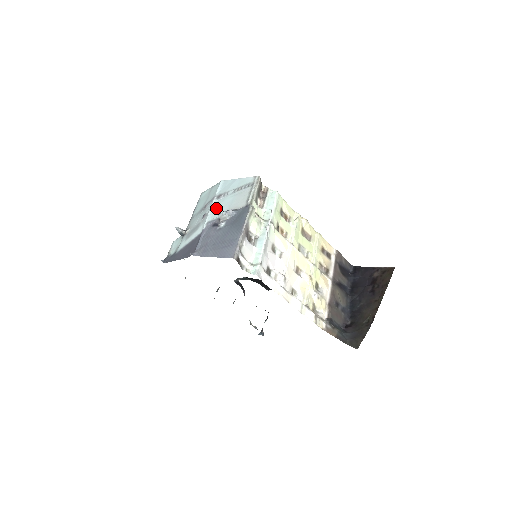
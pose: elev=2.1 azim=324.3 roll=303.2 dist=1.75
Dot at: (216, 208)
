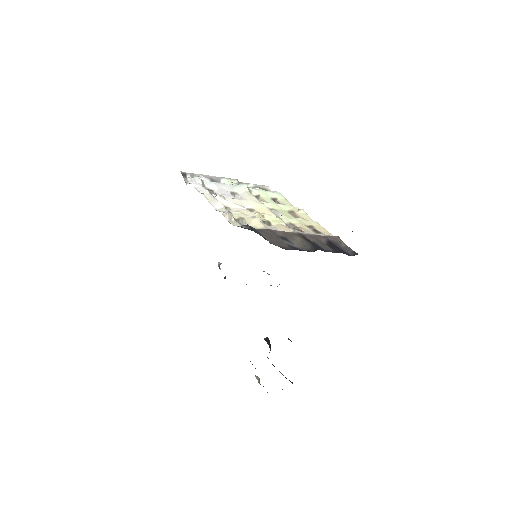
Dot at: occluded
